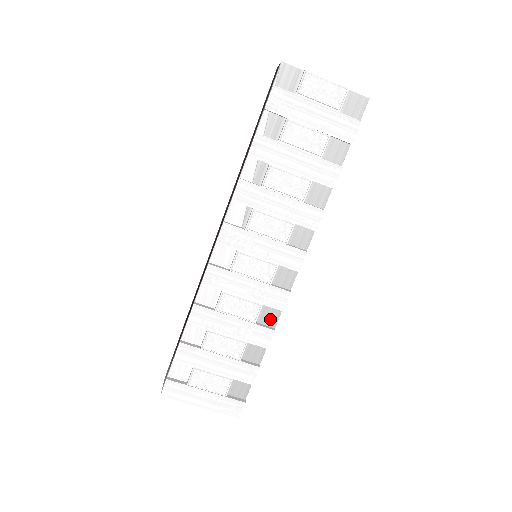
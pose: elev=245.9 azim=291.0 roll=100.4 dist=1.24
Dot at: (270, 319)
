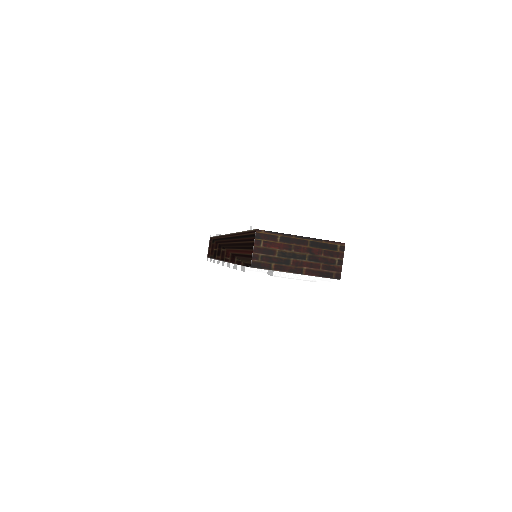
Dot at: occluded
